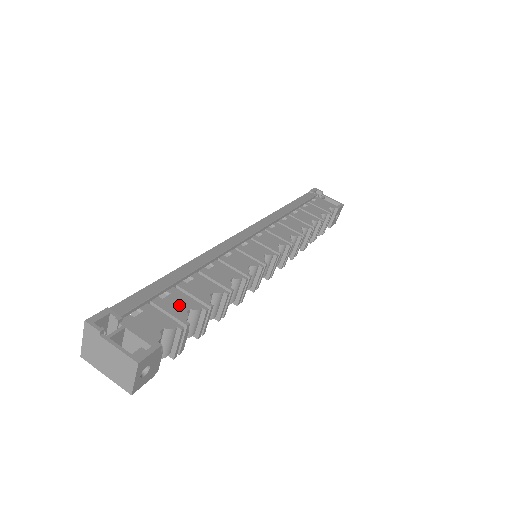
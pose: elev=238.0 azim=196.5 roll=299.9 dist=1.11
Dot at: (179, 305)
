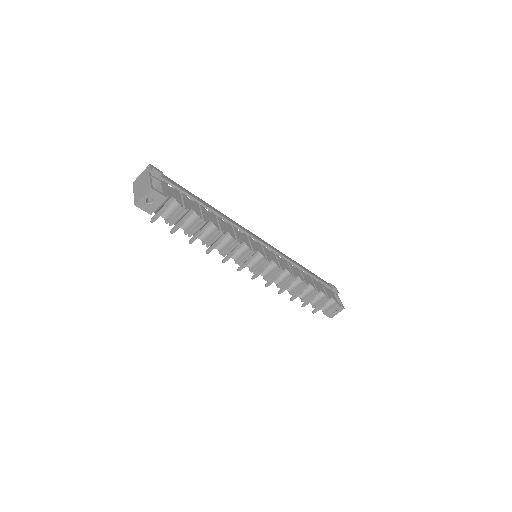
Dot at: (192, 205)
